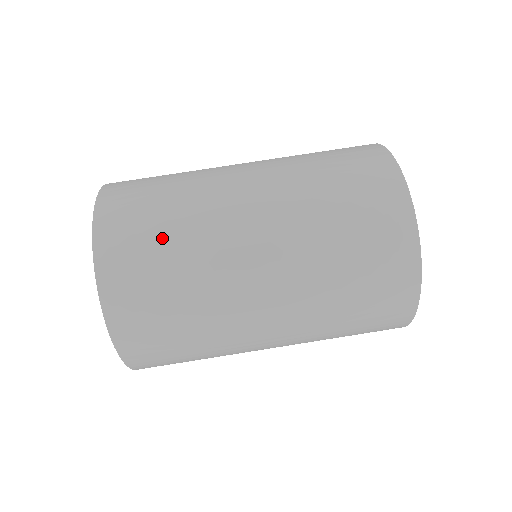
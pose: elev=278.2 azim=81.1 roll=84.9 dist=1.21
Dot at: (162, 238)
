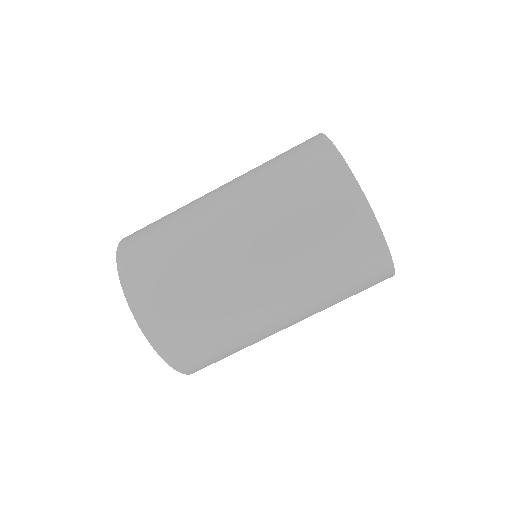
Dot at: (189, 308)
